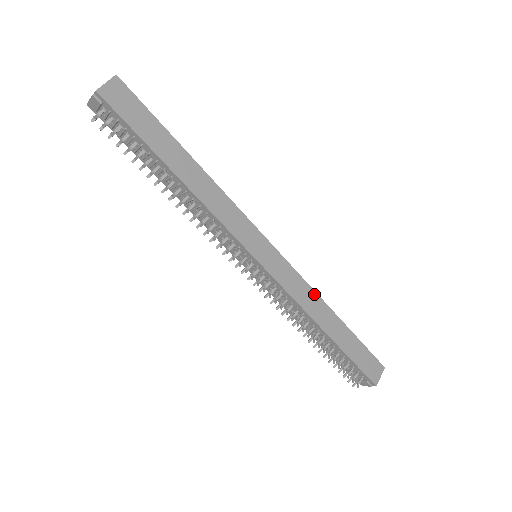
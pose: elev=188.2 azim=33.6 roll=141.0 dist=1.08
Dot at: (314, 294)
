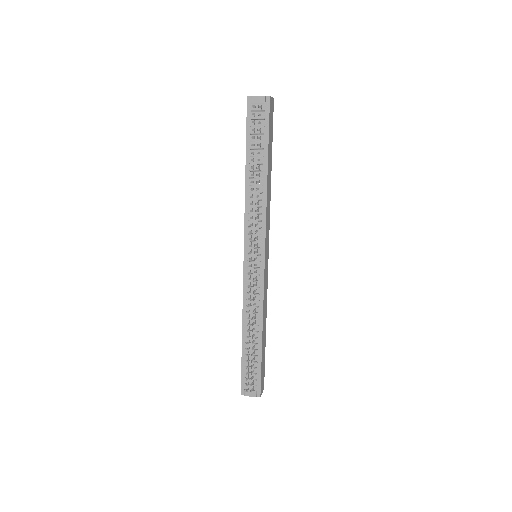
Dot at: (266, 305)
